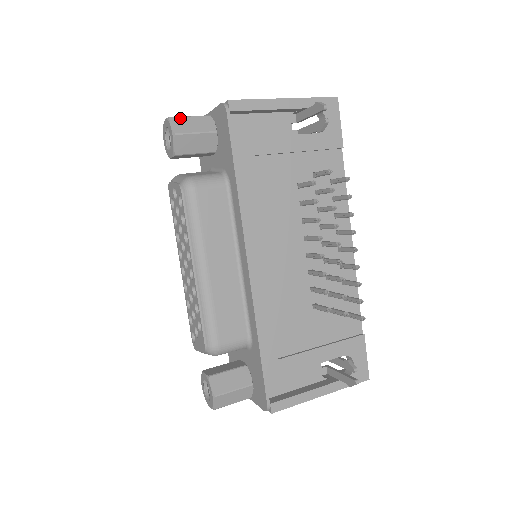
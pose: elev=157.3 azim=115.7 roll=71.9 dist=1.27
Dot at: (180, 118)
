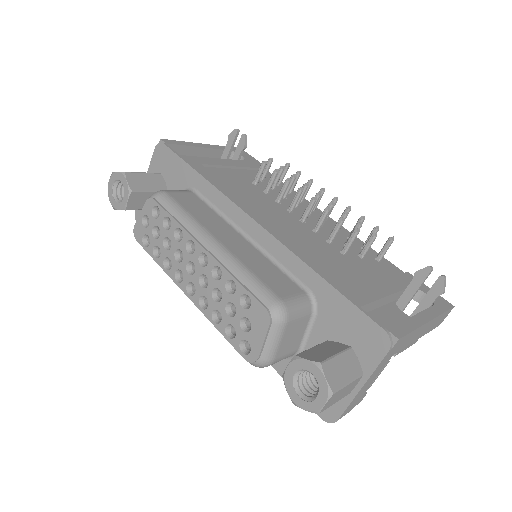
Dot at: occluded
